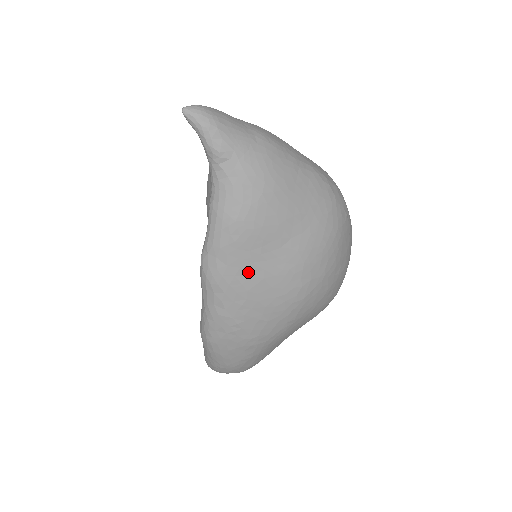
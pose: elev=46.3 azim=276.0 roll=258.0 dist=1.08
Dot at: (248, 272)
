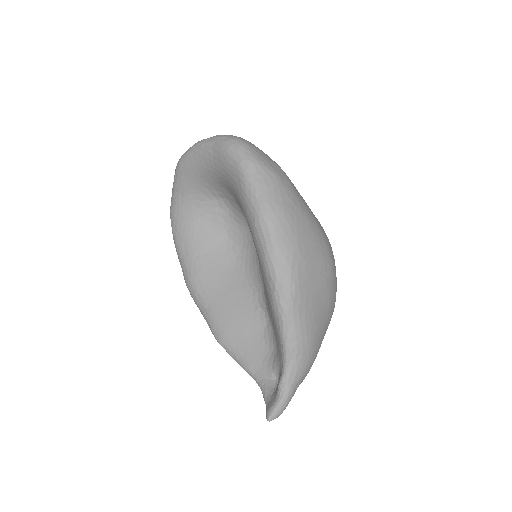
Dot at: occluded
